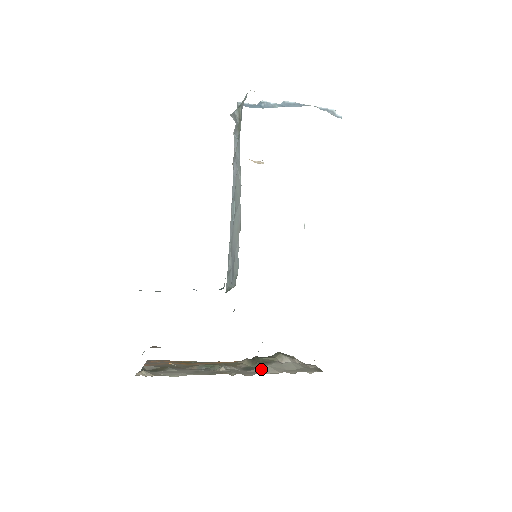
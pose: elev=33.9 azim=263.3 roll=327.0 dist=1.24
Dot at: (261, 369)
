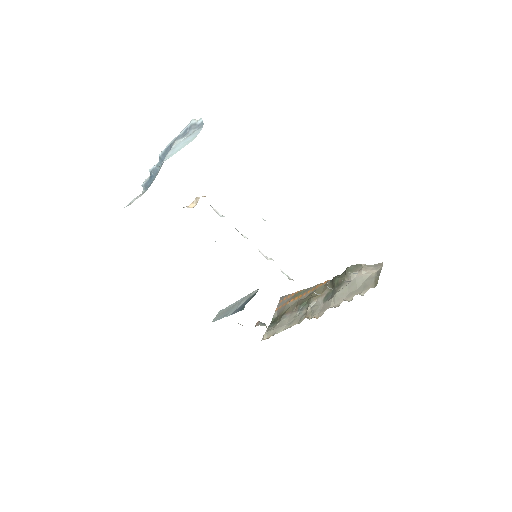
Dot at: (331, 300)
